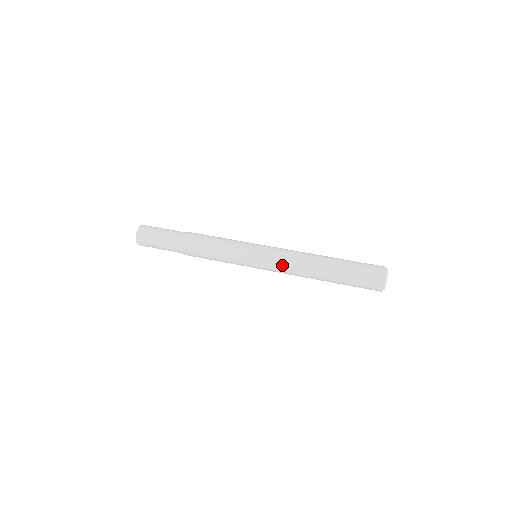
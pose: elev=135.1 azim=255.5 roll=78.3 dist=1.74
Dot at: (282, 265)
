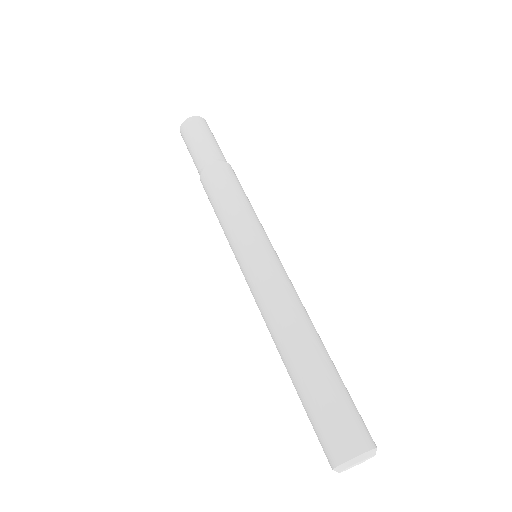
Dot at: (256, 301)
